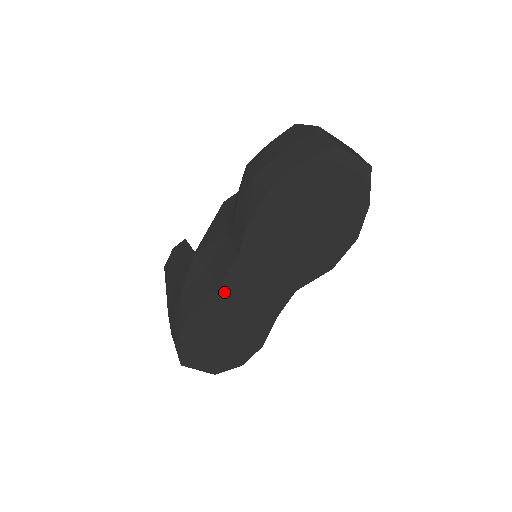
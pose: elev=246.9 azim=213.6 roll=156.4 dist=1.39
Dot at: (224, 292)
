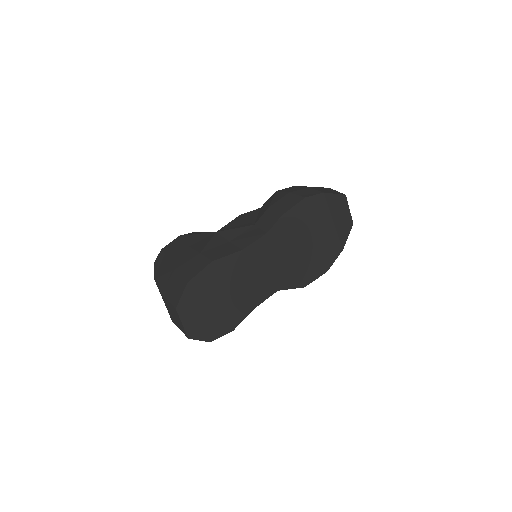
Dot at: (243, 257)
